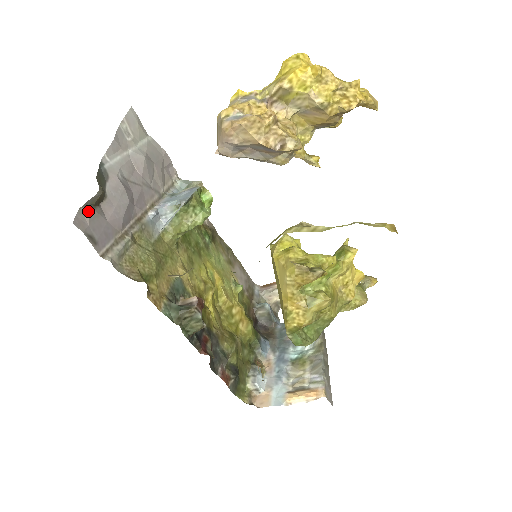
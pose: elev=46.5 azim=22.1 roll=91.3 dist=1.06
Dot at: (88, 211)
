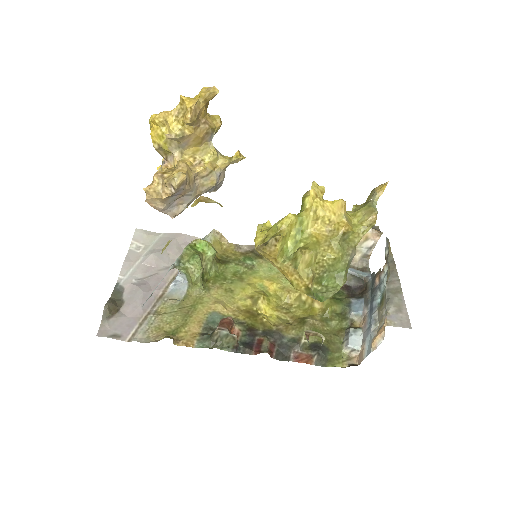
Dot at: (107, 322)
